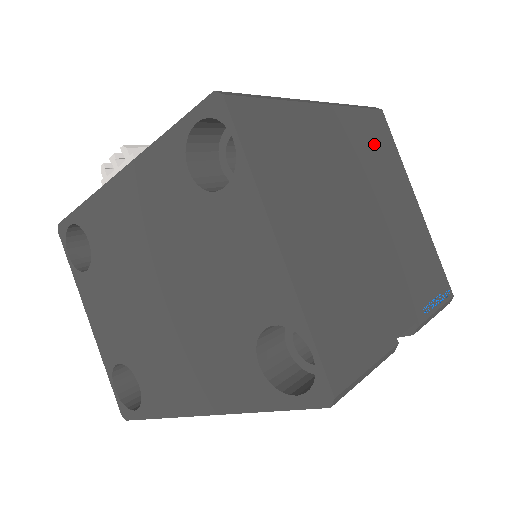
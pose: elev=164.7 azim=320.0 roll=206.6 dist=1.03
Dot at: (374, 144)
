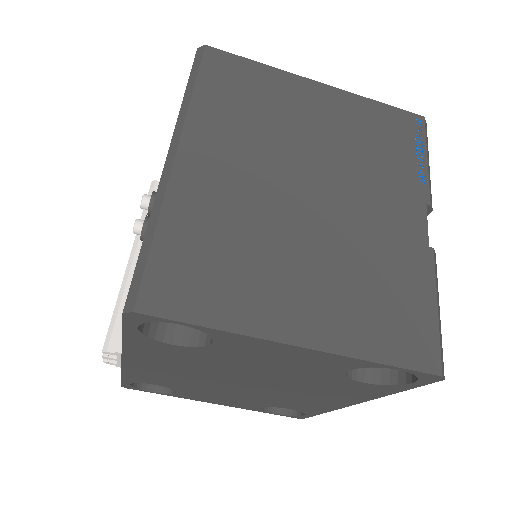
Dot at: (240, 100)
